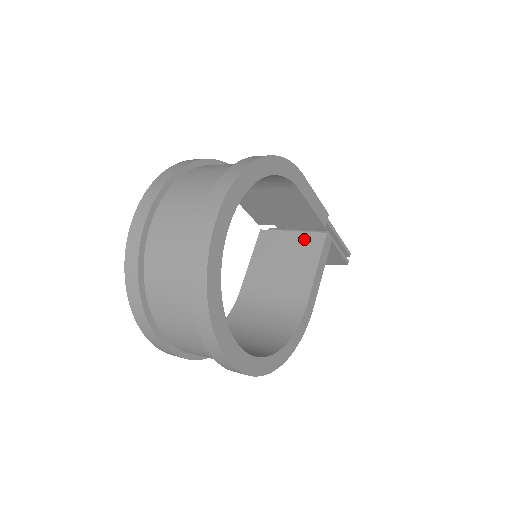
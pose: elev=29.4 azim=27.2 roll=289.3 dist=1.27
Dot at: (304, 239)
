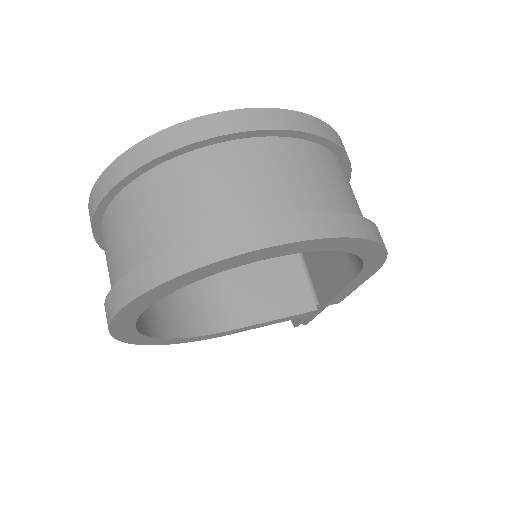
Dot at: (300, 286)
